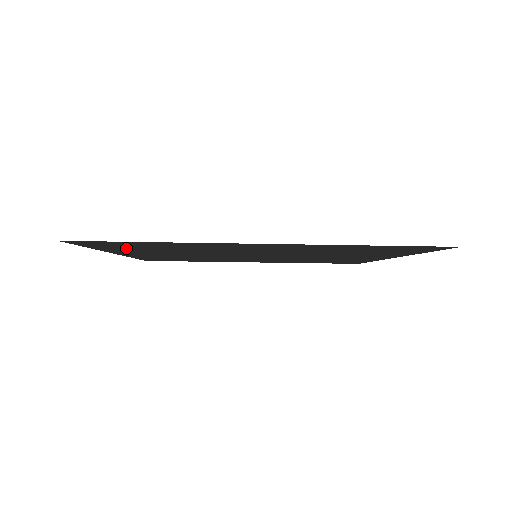
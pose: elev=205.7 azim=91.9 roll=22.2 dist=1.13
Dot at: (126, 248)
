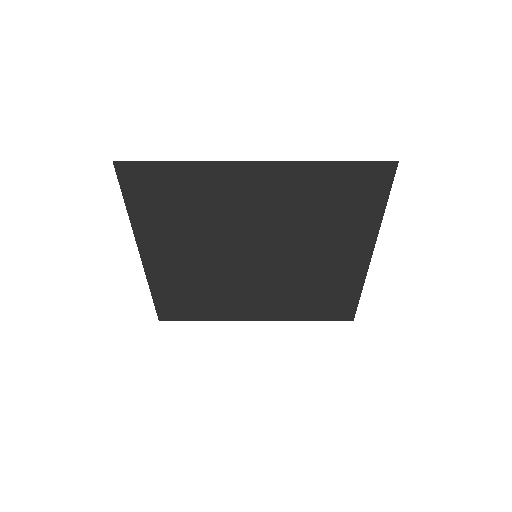
Dot at: (155, 209)
